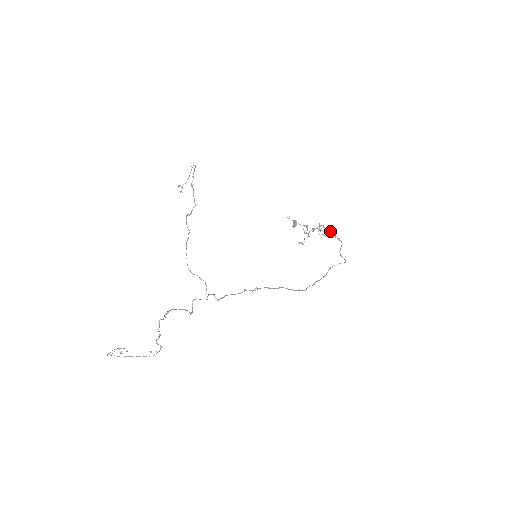
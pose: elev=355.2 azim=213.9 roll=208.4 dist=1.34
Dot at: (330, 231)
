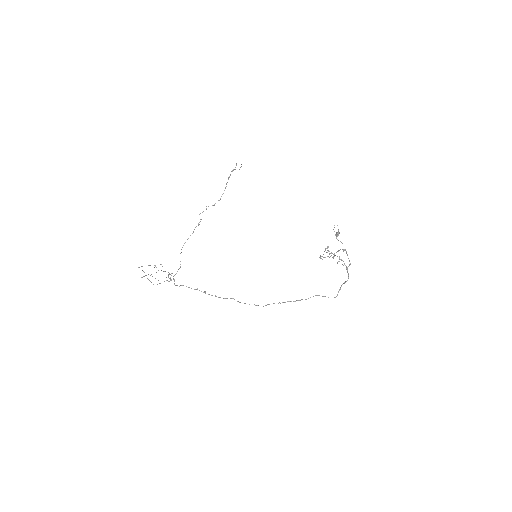
Dot at: (344, 263)
